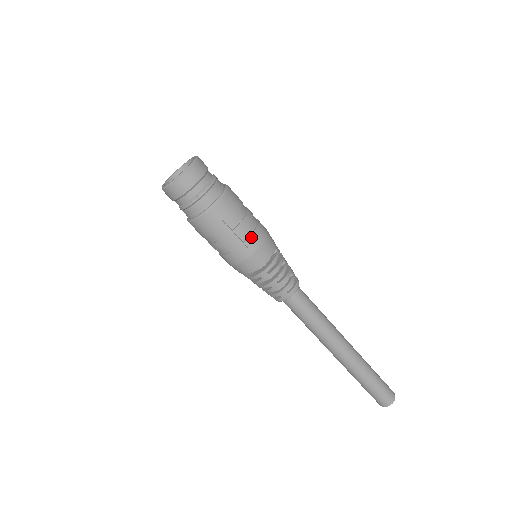
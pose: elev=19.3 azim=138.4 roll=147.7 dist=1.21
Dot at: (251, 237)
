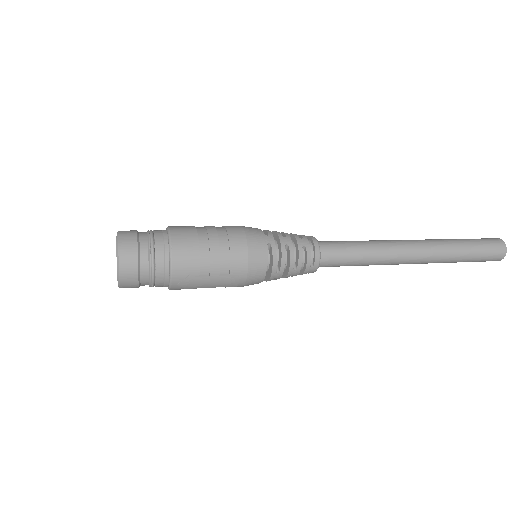
Dot at: (232, 264)
